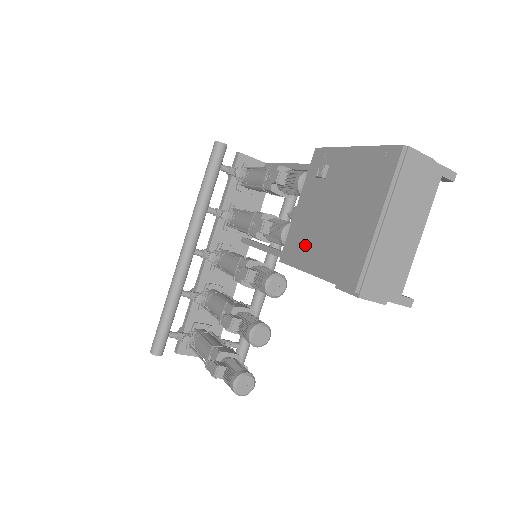
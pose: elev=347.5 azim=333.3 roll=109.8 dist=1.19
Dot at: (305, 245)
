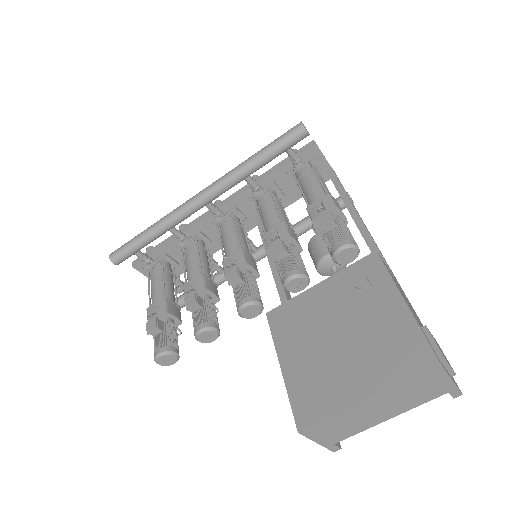
Dot at: (296, 332)
